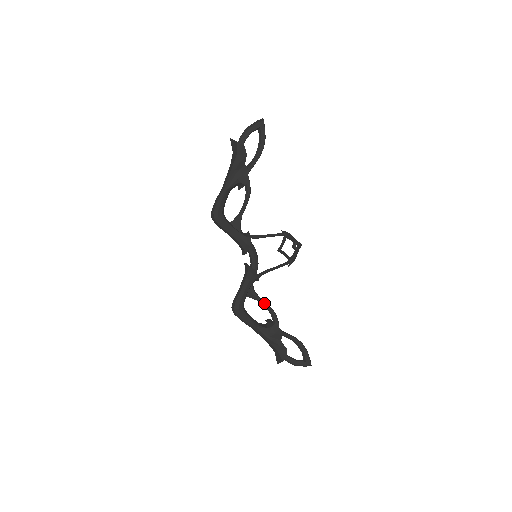
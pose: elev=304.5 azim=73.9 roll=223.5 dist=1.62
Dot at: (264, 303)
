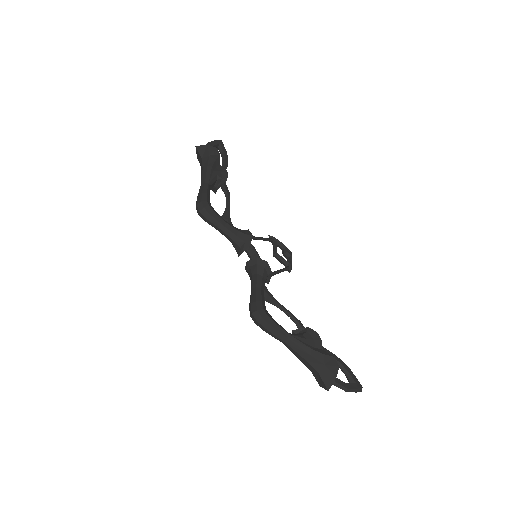
Dot at: (284, 308)
